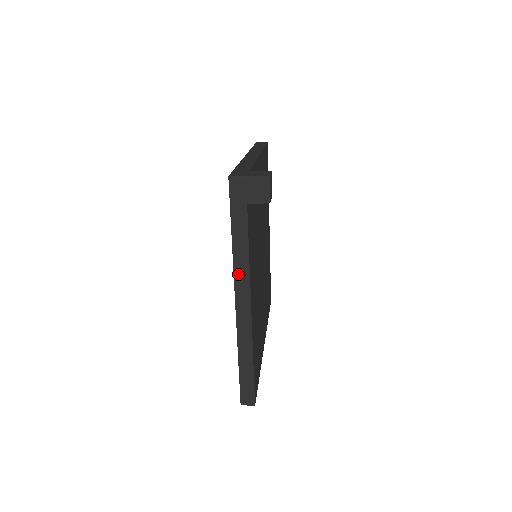
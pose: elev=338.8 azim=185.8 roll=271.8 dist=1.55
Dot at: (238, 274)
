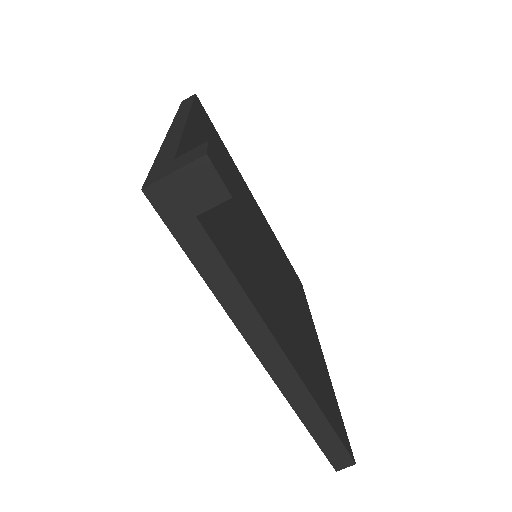
Dot at: (241, 322)
